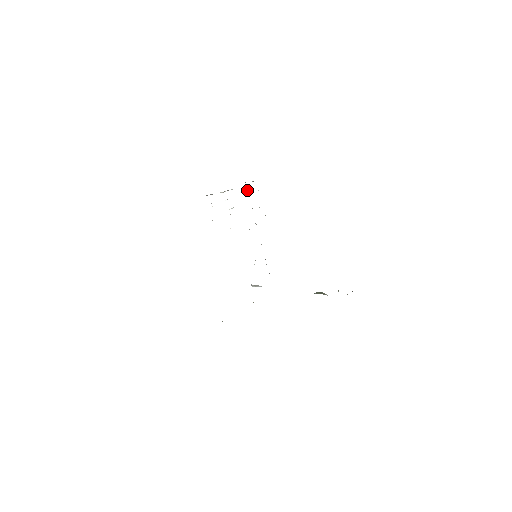
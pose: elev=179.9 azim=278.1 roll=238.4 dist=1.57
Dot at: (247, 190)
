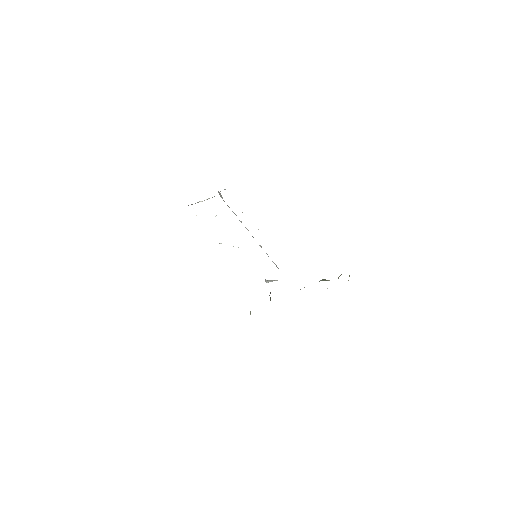
Dot at: (222, 198)
